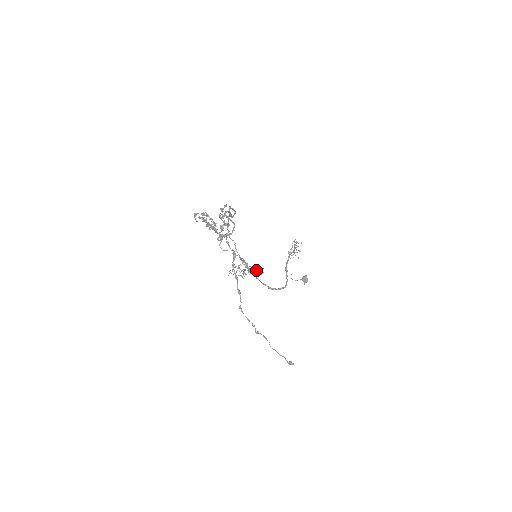
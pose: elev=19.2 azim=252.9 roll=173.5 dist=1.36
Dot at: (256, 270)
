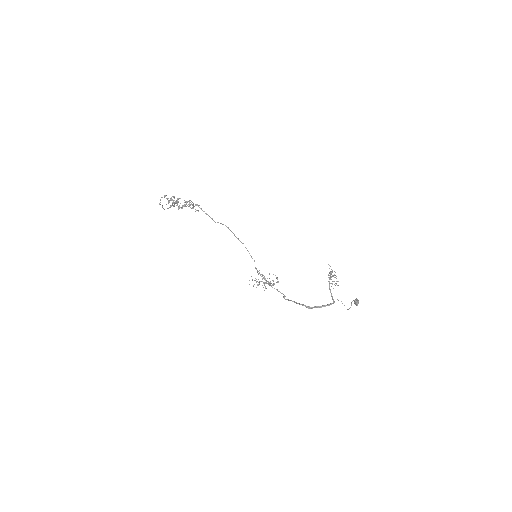
Dot at: occluded
